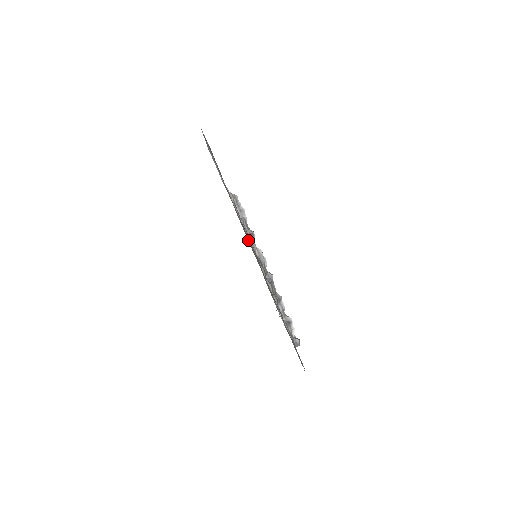
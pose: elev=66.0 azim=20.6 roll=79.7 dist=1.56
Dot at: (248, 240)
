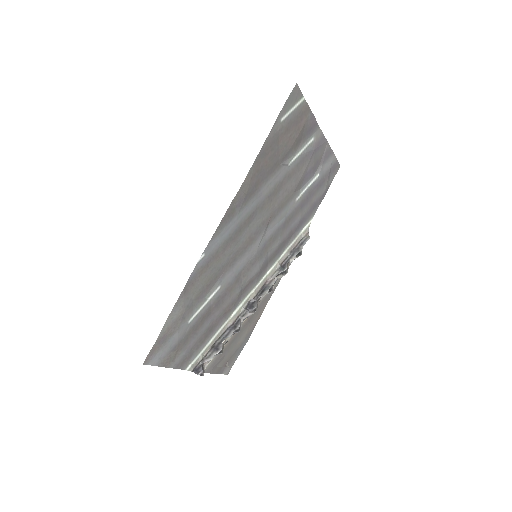
Dot at: (260, 223)
